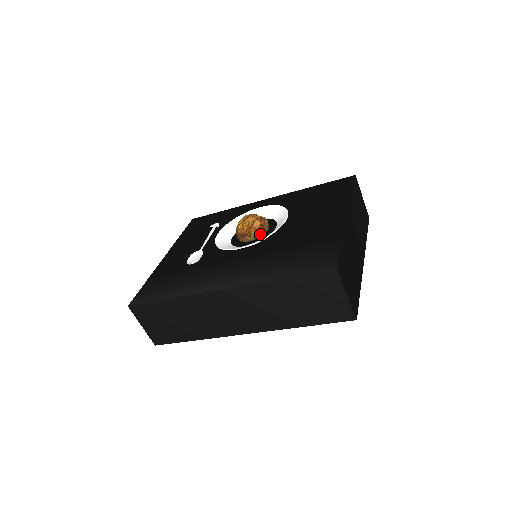
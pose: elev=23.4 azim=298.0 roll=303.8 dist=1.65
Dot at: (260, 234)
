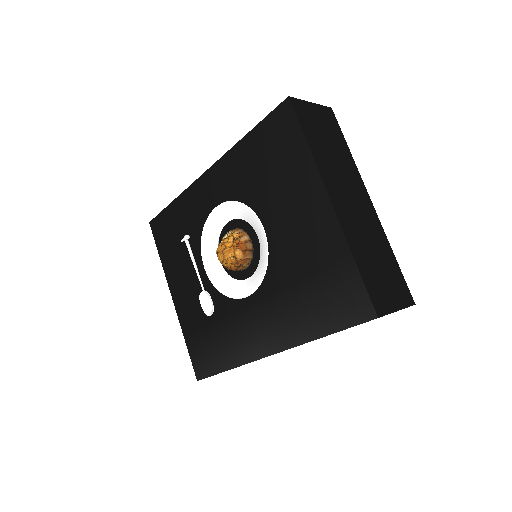
Dot at: (250, 258)
